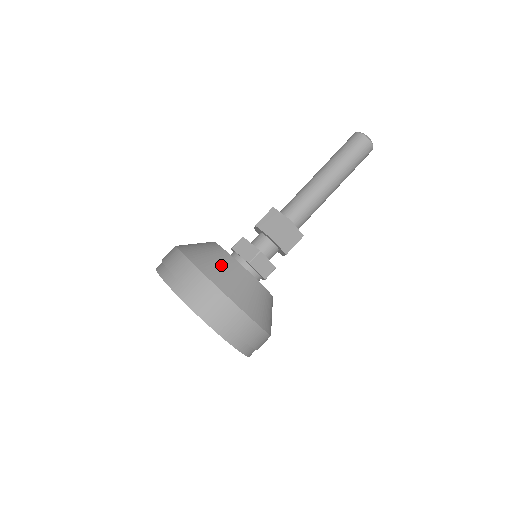
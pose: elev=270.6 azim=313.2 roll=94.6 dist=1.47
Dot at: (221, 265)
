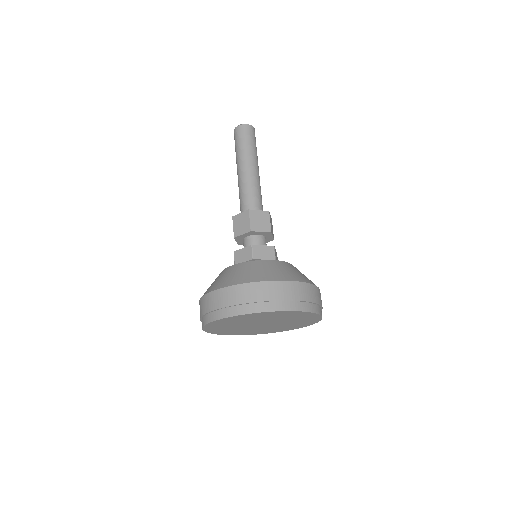
Dot at: (234, 273)
